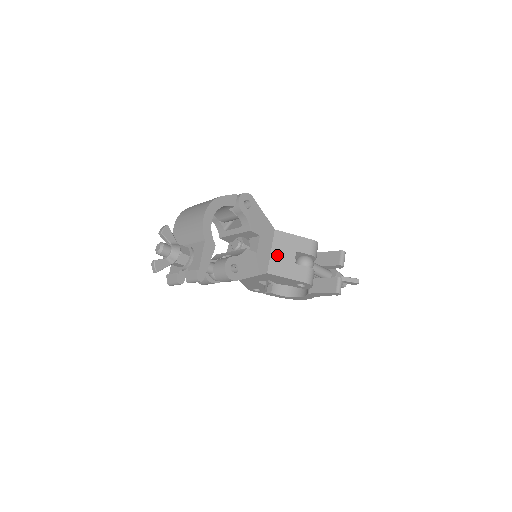
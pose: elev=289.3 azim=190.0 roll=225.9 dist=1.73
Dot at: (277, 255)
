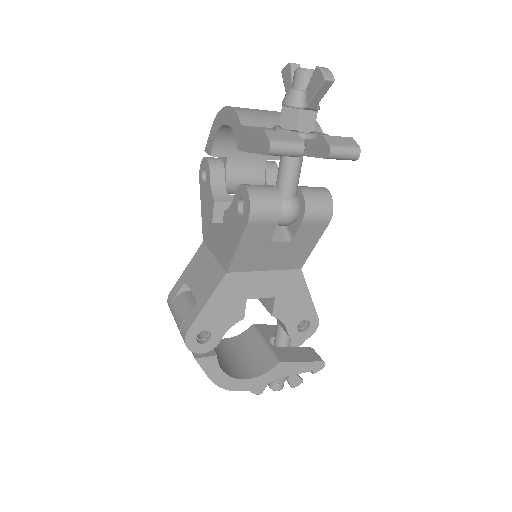
Dot at: occluded
